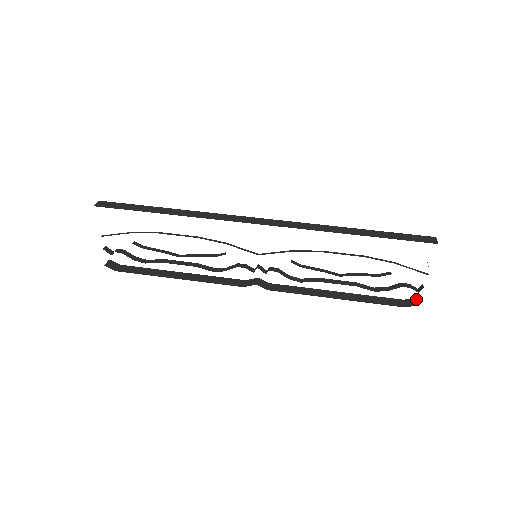
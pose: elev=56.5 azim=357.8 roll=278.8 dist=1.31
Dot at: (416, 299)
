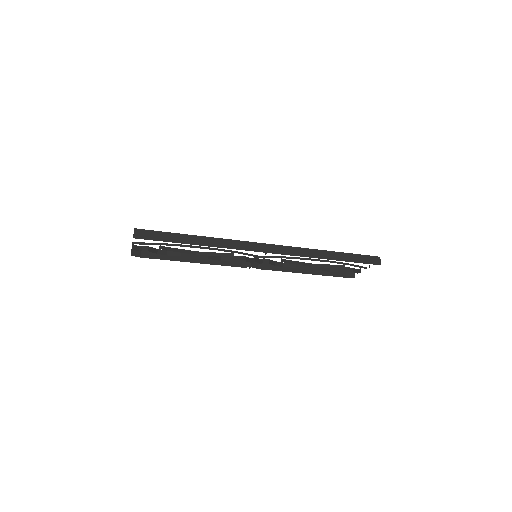
Dot at: (353, 272)
